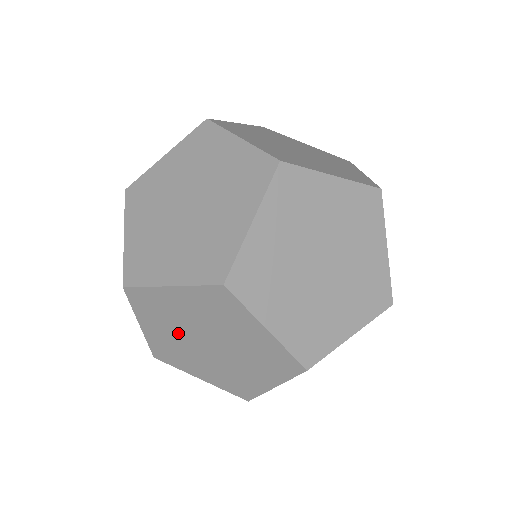
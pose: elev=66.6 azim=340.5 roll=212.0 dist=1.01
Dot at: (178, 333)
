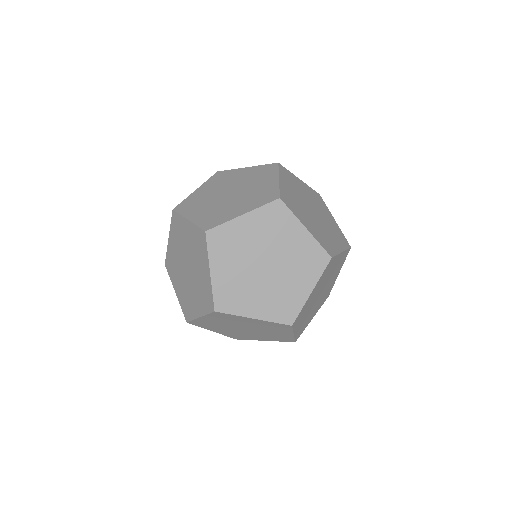
Dot at: (229, 329)
